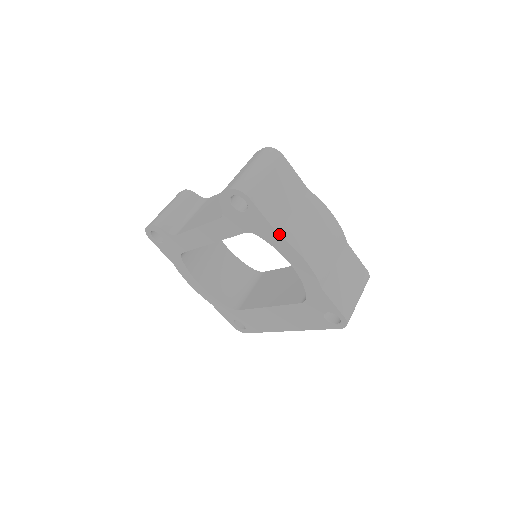
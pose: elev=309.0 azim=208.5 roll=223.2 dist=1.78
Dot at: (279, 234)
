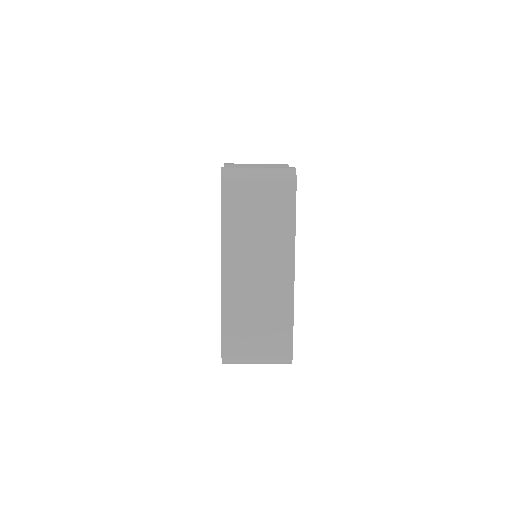
Dot at: occluded
